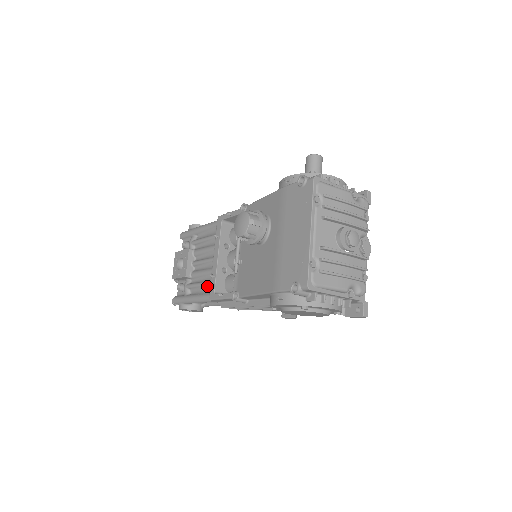
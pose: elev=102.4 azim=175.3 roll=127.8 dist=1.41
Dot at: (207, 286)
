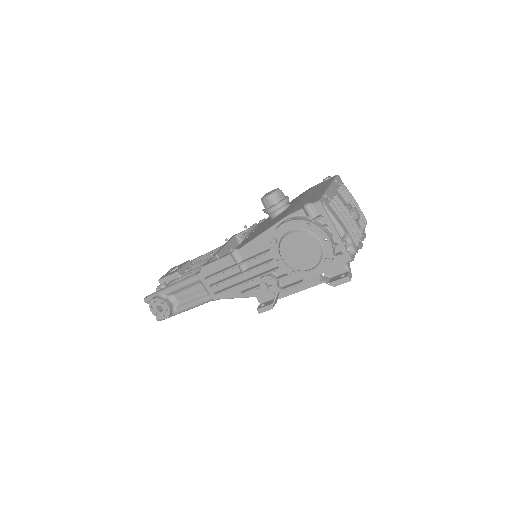
Dot at: (198, 271)
